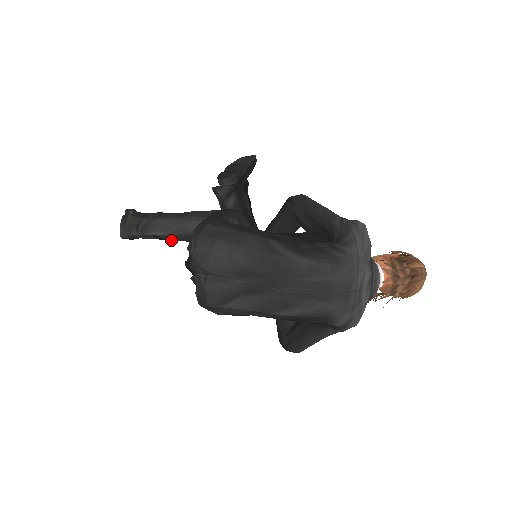
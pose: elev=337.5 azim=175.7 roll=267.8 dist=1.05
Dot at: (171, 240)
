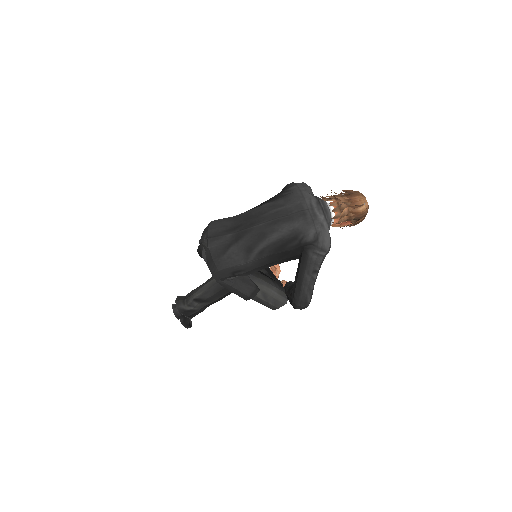
Dot at: (207, 298)
